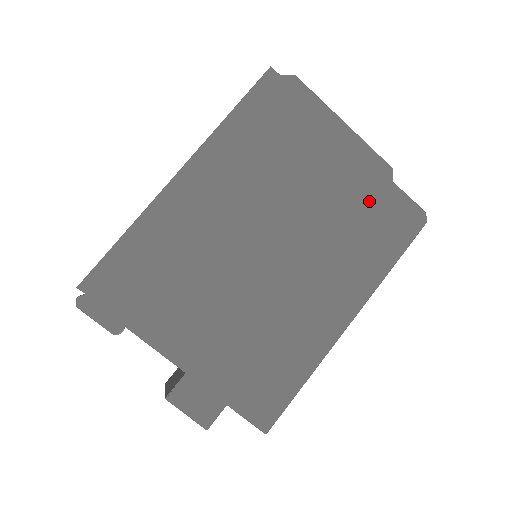
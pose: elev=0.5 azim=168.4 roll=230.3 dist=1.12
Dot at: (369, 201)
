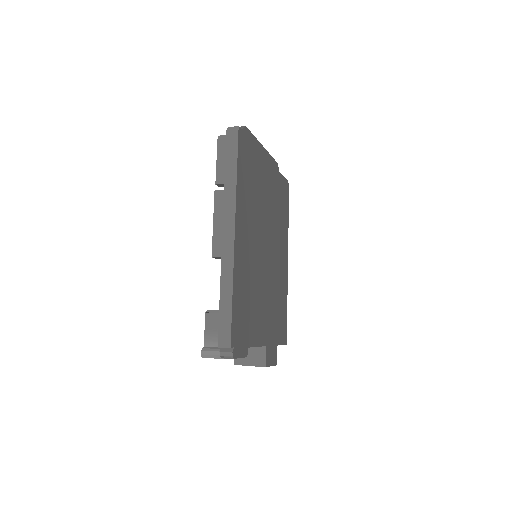
Dot at: (277, 189)
